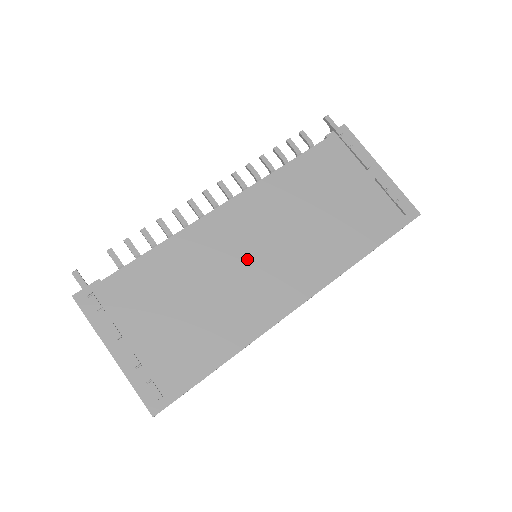
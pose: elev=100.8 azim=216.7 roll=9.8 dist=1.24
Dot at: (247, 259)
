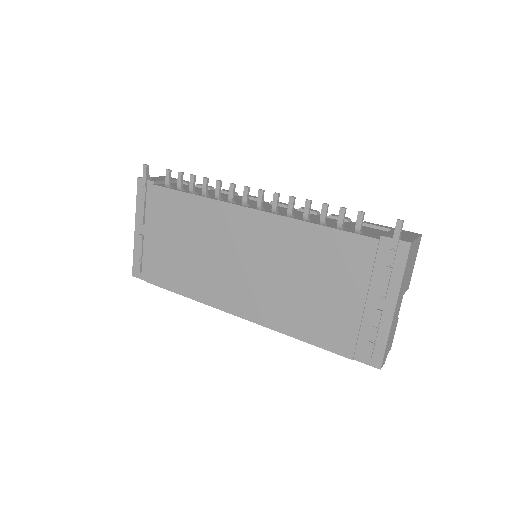
Dot at: (232, 258)
